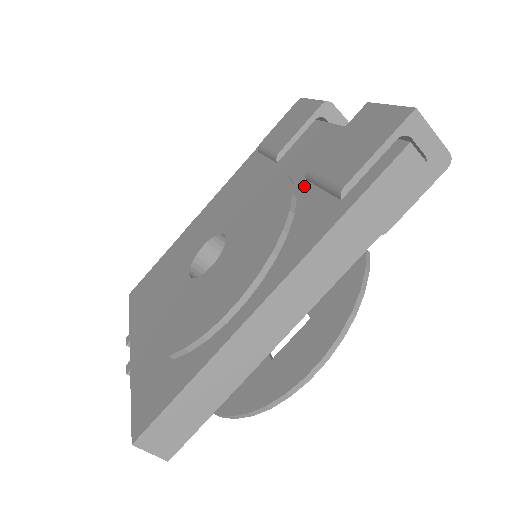
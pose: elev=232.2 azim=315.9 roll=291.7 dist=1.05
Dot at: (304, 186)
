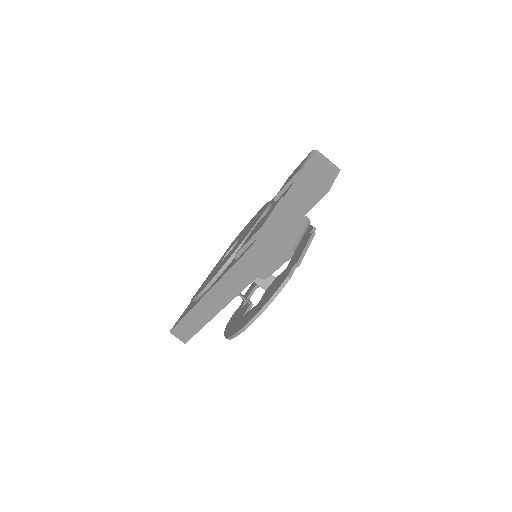
Dot at: occluded
